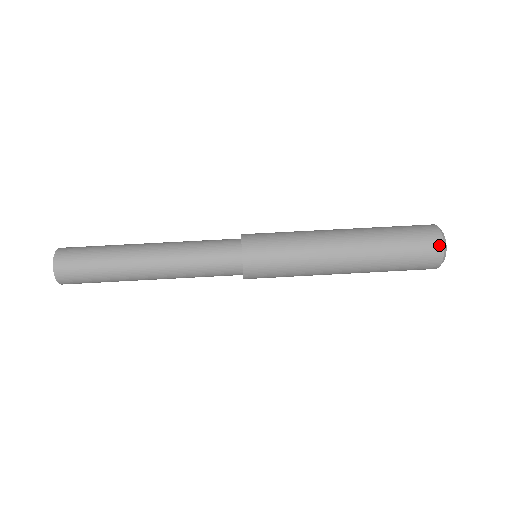
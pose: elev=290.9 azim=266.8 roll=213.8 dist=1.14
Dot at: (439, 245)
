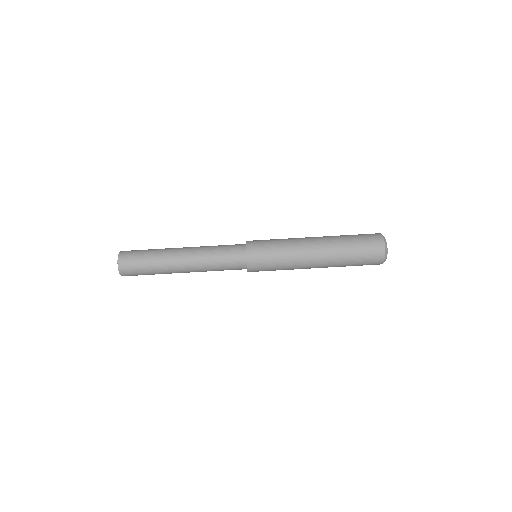
Dot at: (382, 251)
